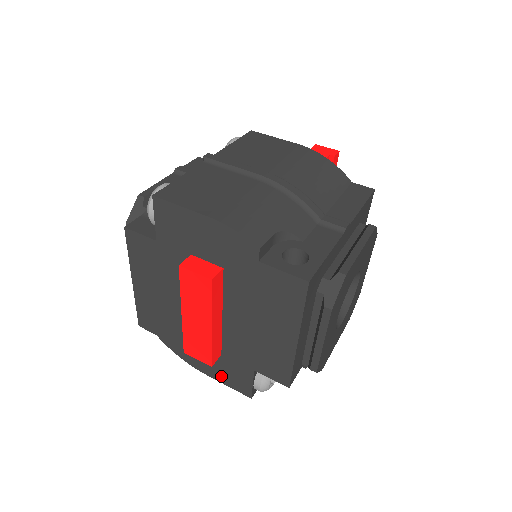
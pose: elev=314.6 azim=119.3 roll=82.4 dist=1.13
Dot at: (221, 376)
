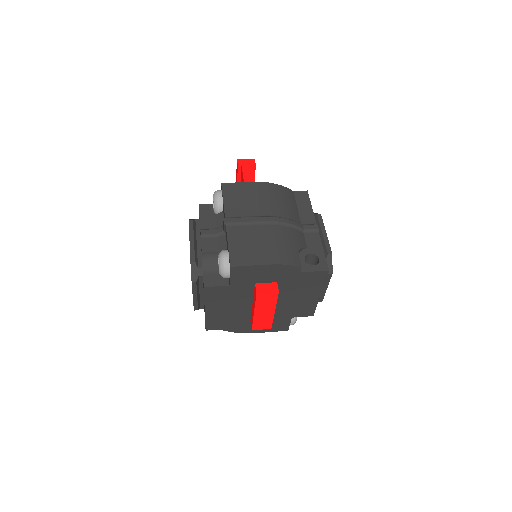
Dot at: (268, 329)
